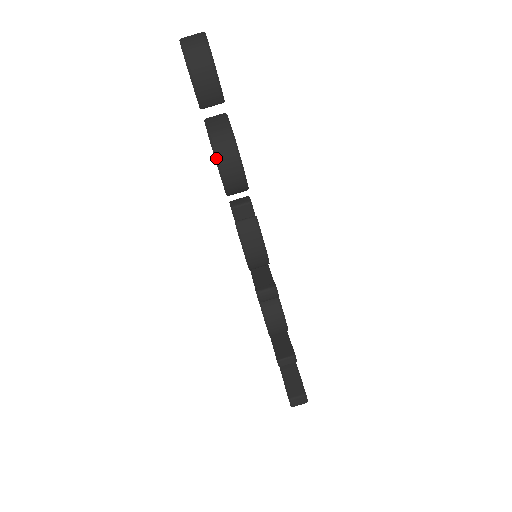
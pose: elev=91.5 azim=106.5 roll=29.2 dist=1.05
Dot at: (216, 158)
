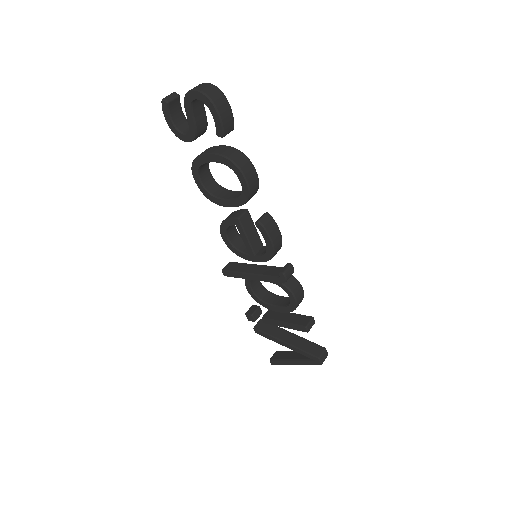
Dot at: (241, 172)
